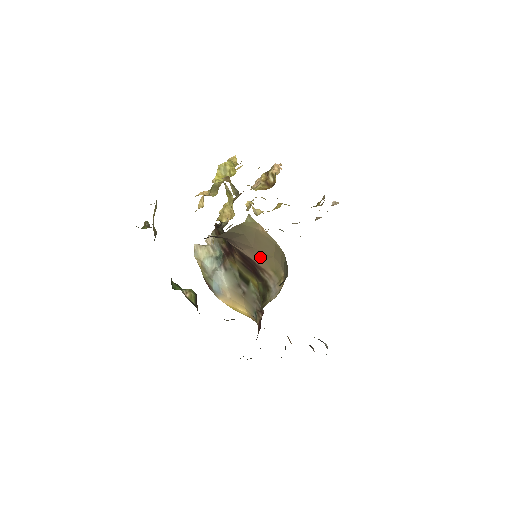
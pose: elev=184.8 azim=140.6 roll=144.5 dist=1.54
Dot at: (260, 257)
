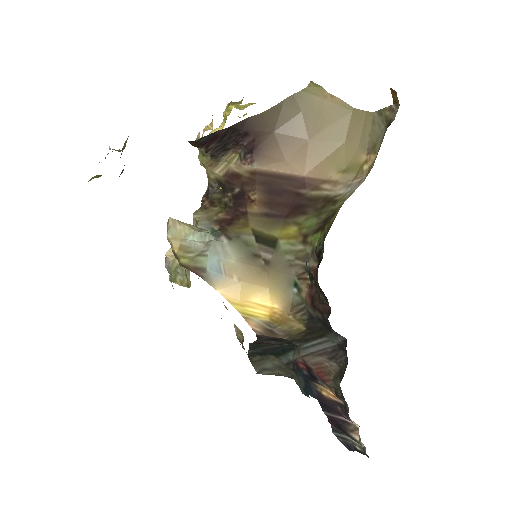
Dot at: (317, 157)
